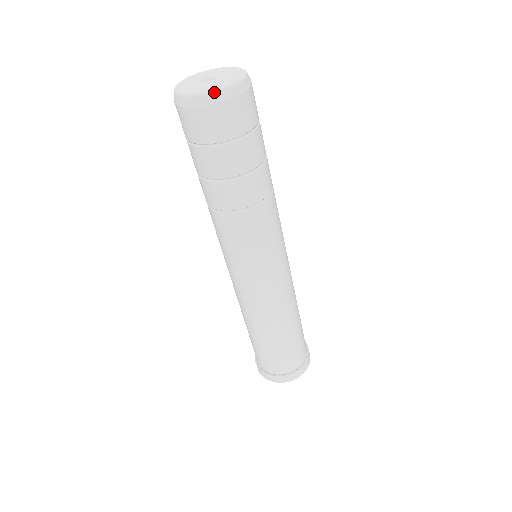
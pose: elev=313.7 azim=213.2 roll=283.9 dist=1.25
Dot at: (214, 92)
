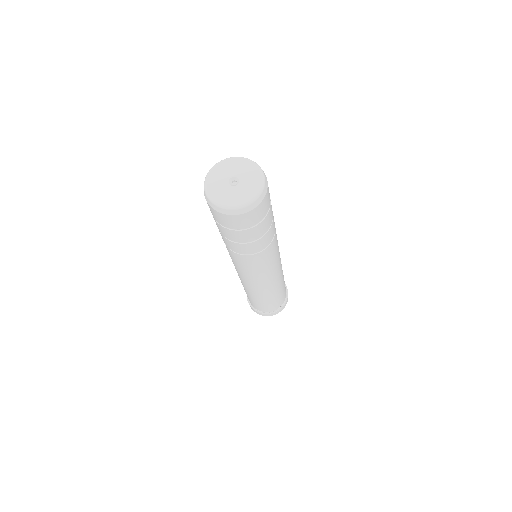
Dot at: (256, 199)
